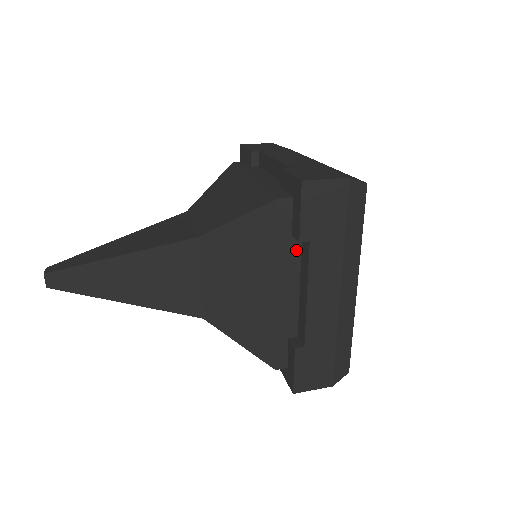
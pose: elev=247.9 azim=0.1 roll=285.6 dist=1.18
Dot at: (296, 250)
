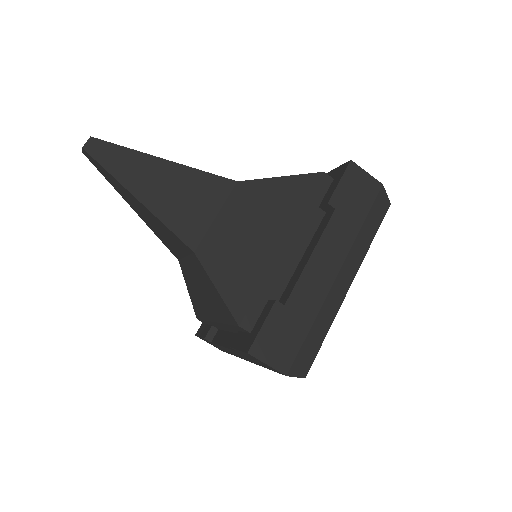
Dot at: (316, 221)
